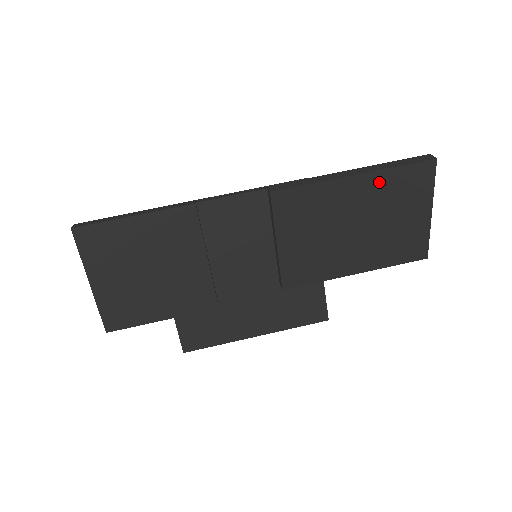
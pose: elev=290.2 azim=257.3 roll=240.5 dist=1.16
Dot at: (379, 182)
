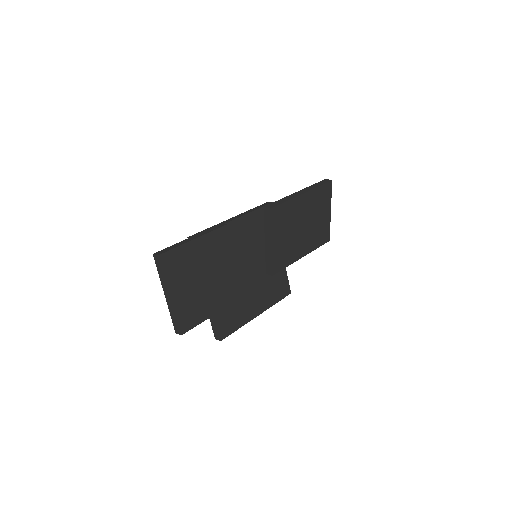
Dot at: (312, 196)
